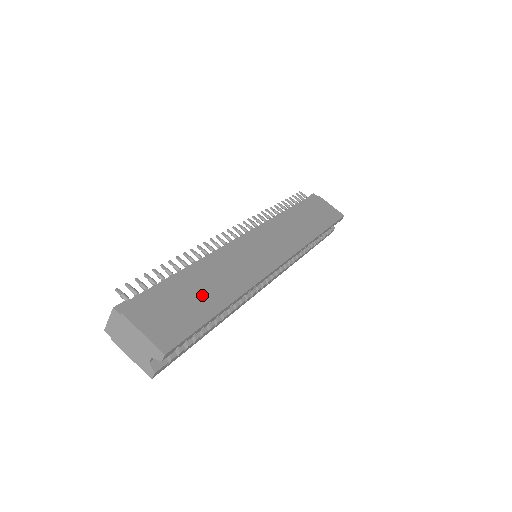
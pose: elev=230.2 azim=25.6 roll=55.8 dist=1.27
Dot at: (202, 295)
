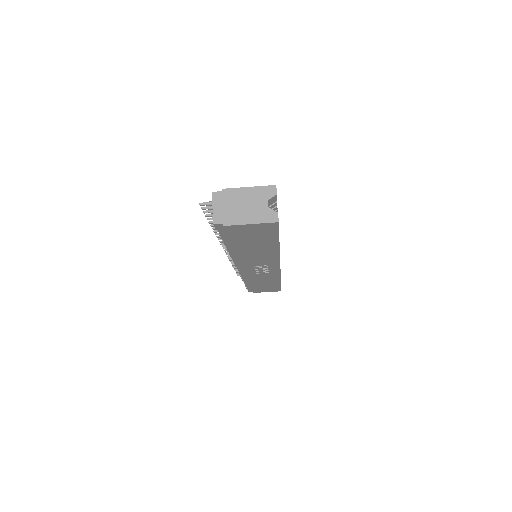
Dot at: occluded
